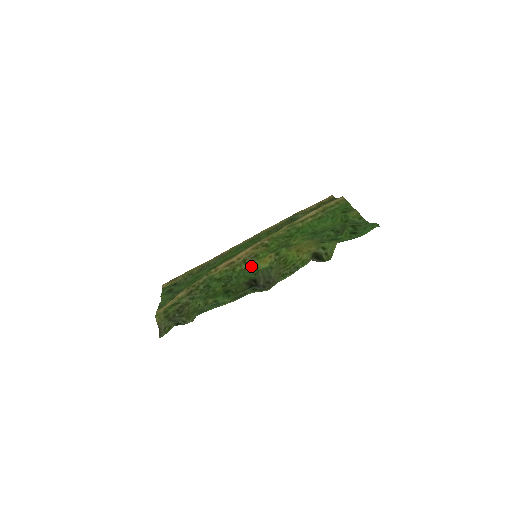
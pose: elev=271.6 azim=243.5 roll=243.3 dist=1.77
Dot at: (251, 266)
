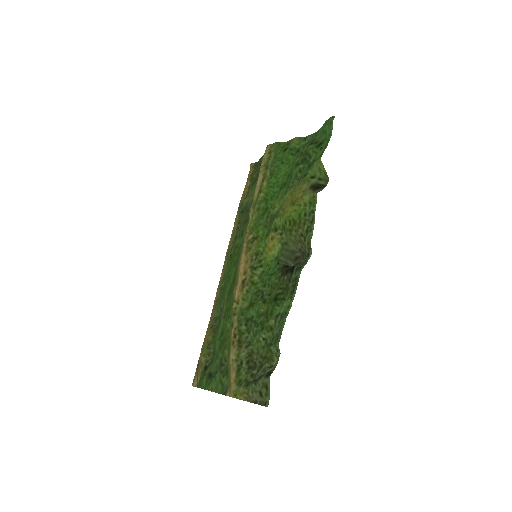
Dot at: (264, 264)
